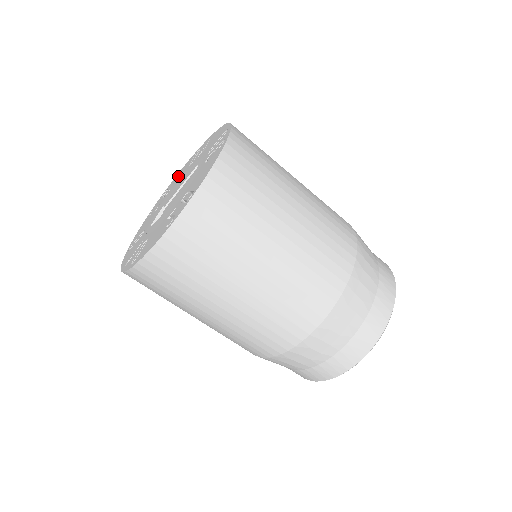
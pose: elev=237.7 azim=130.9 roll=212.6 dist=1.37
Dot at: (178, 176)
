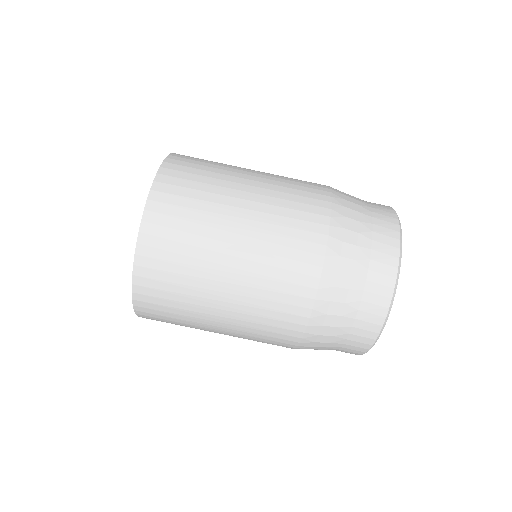
Dot at: occluded
